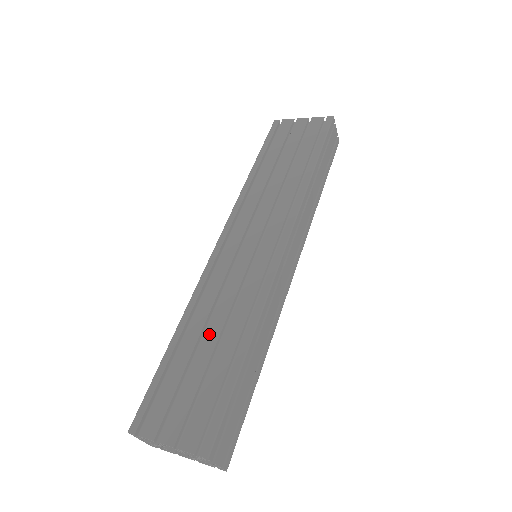
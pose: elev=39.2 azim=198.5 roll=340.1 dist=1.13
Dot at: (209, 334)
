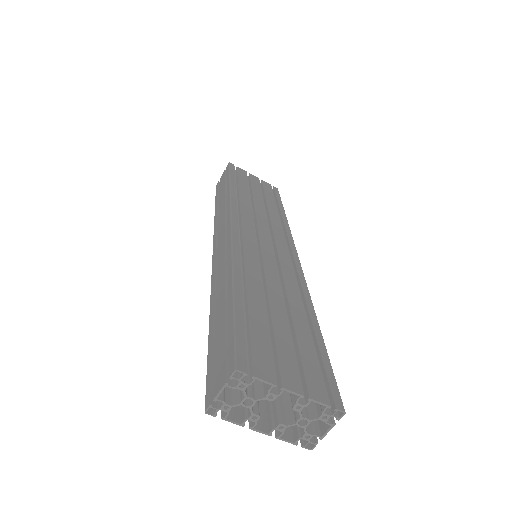
Dot at: (274, 298)
